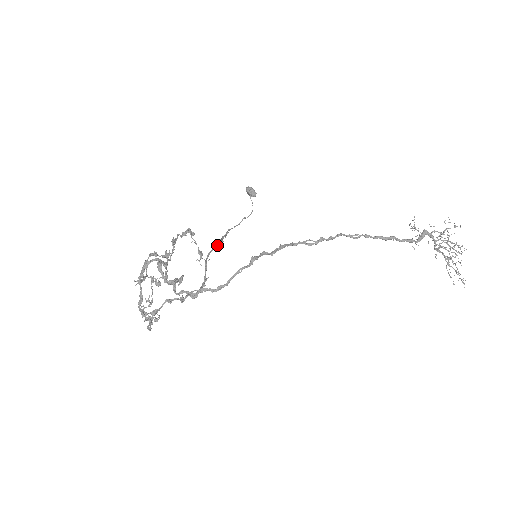
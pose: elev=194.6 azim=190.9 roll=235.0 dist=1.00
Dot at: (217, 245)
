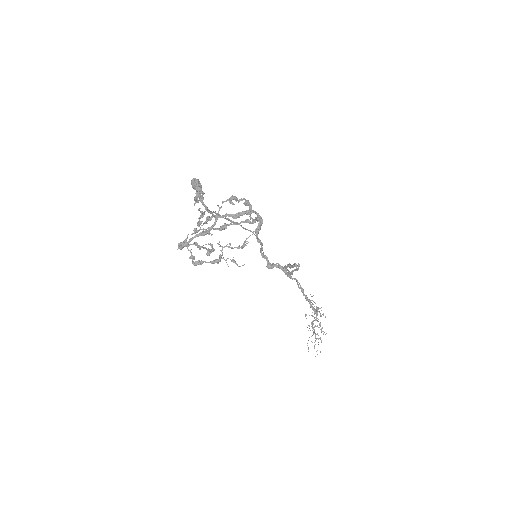
Dot at: occluded
